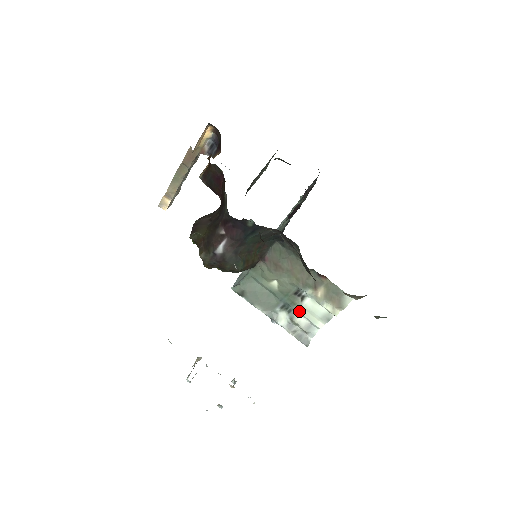
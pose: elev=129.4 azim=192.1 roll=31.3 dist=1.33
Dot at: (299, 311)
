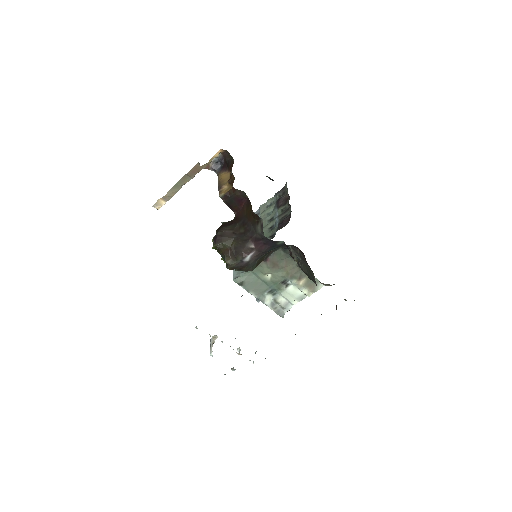
Dot at: (282, 294)
